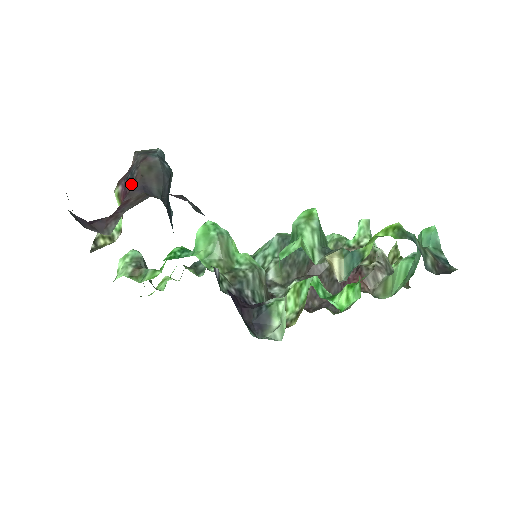
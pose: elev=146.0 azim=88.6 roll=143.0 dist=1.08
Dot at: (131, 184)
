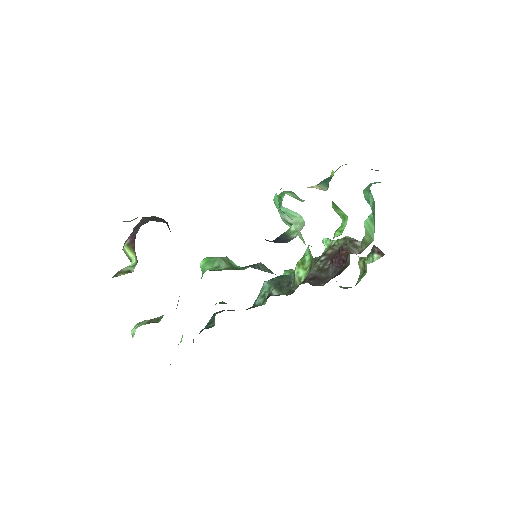
Dot at: (139, 227)
